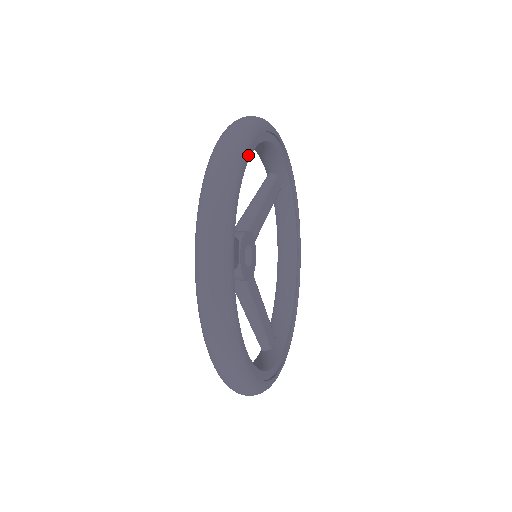
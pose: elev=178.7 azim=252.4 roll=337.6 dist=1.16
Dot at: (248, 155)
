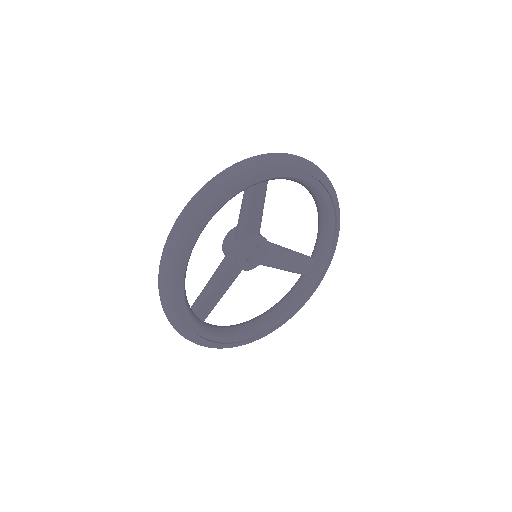
Dot at: (181, 281)
